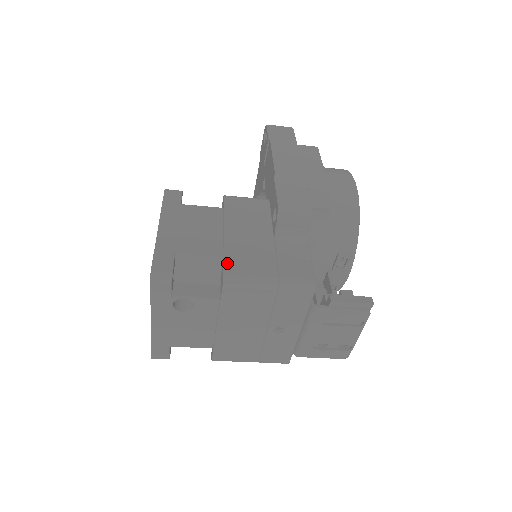
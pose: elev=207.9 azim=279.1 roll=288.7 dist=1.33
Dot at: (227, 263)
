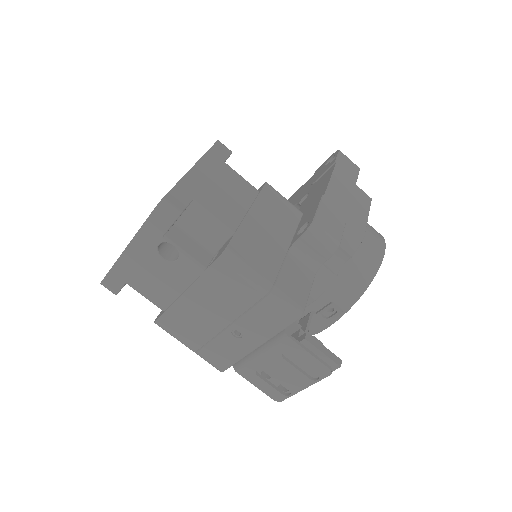
Dot at: (235, 240)
